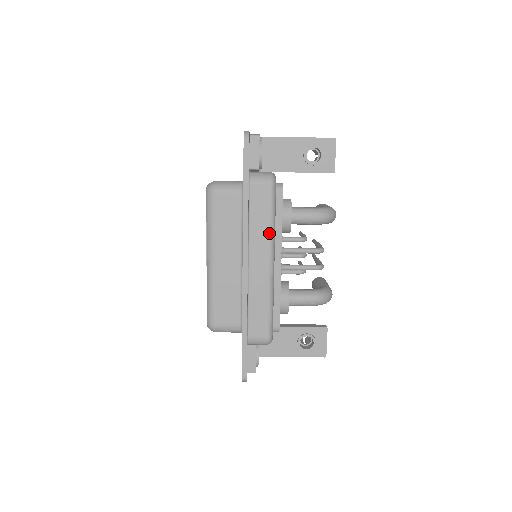
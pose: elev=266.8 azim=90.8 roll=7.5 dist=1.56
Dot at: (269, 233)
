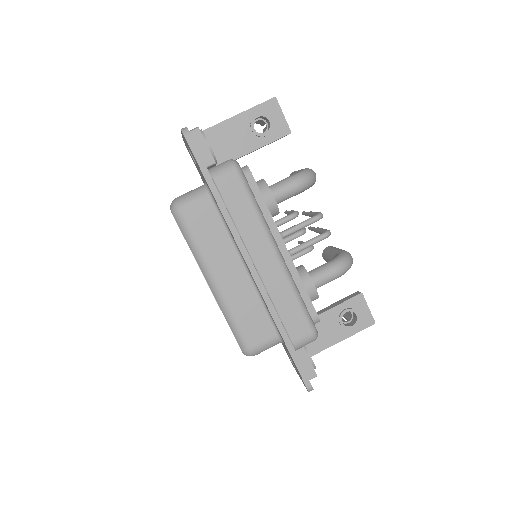
Dot at: (260, 223)
